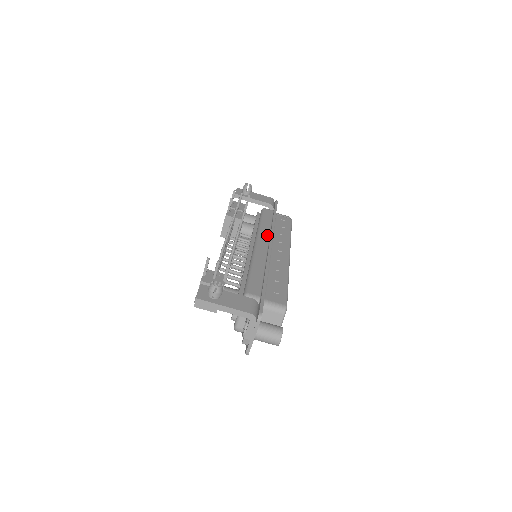
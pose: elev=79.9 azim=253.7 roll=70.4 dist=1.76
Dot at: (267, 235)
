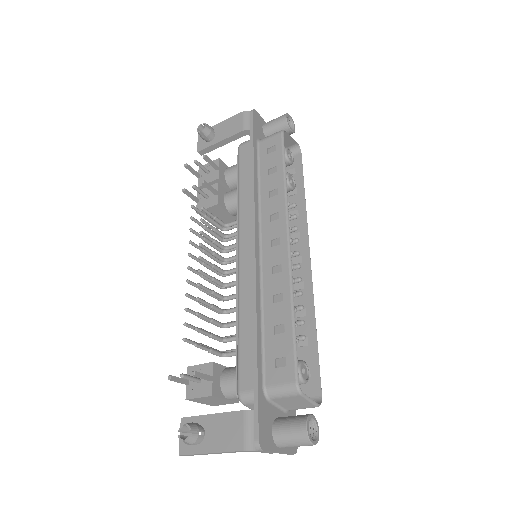
Dot at: (249, 218)
